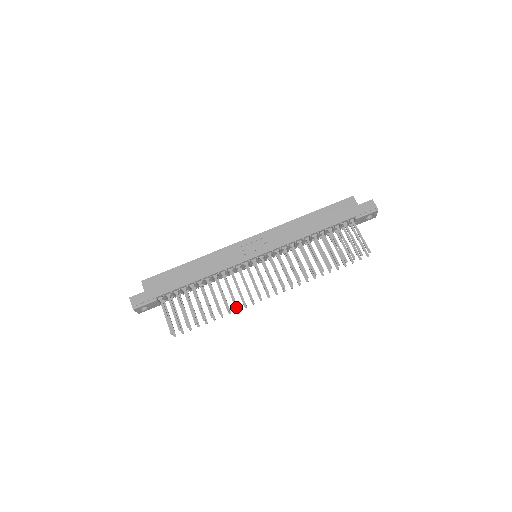
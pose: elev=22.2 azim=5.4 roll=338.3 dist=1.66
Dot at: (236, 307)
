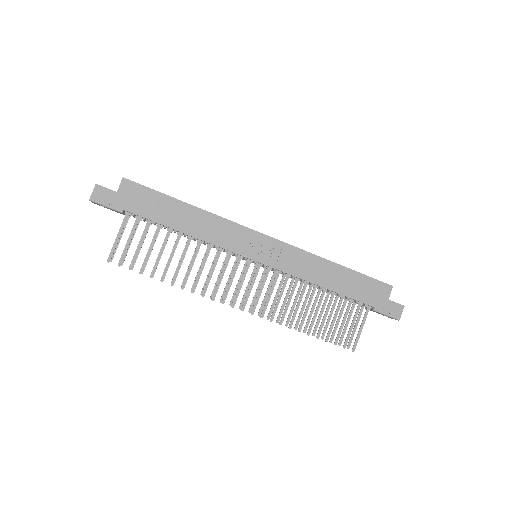
Dot at: (192, 292)
